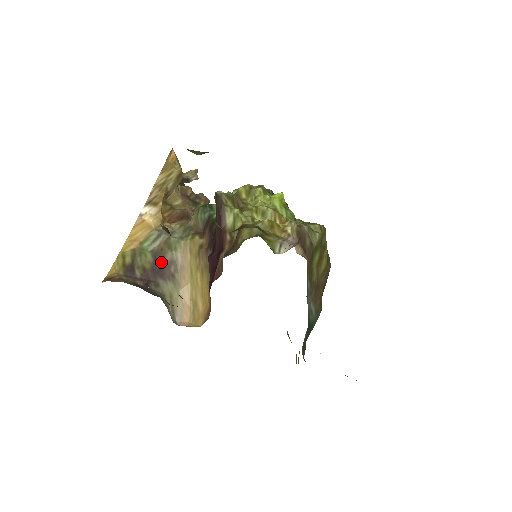
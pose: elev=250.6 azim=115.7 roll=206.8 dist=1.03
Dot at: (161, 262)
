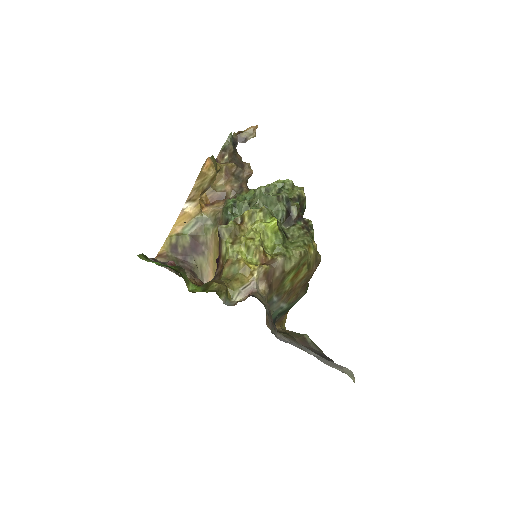
Dot at: (196, 242)
